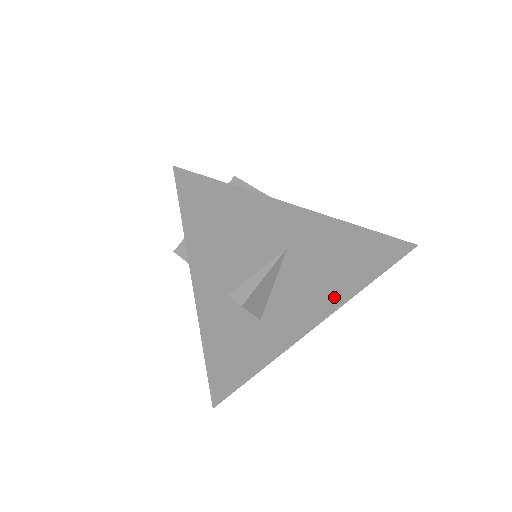
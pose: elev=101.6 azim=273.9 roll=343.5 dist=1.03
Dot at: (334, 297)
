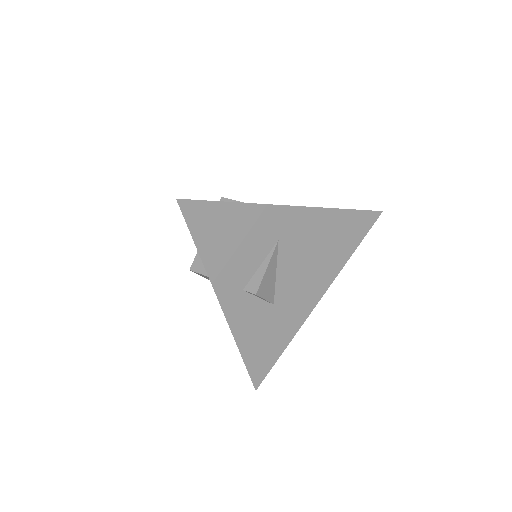
Dot at: (328, 271)
